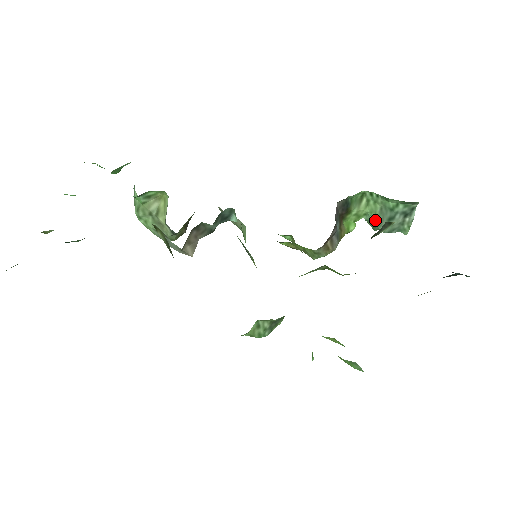
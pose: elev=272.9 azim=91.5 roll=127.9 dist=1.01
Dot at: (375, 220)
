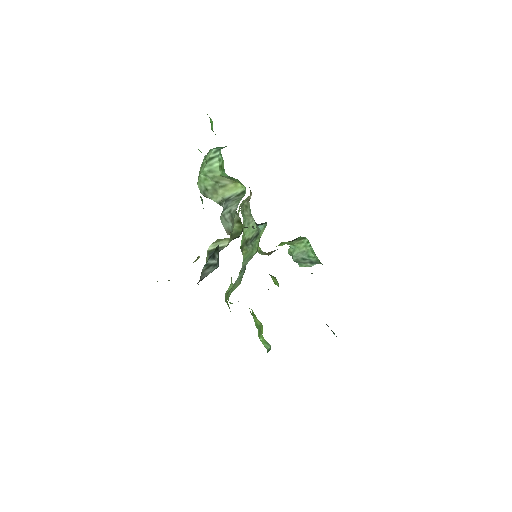
Dot at: (296, 252)
